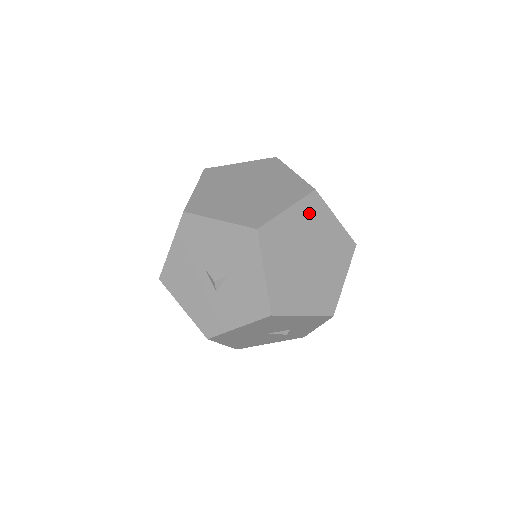
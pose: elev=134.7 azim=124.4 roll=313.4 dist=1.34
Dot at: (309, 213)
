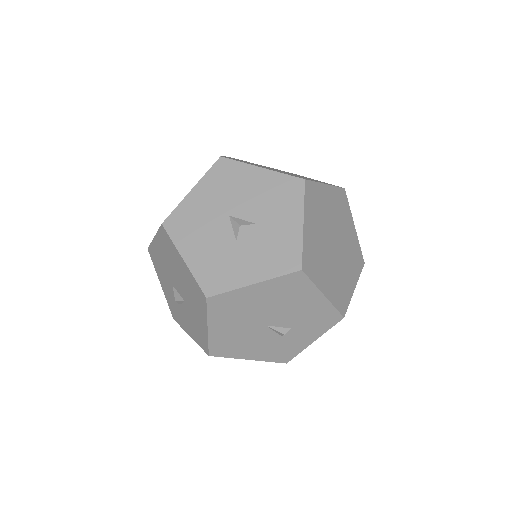
Dot at: (339, 203)
